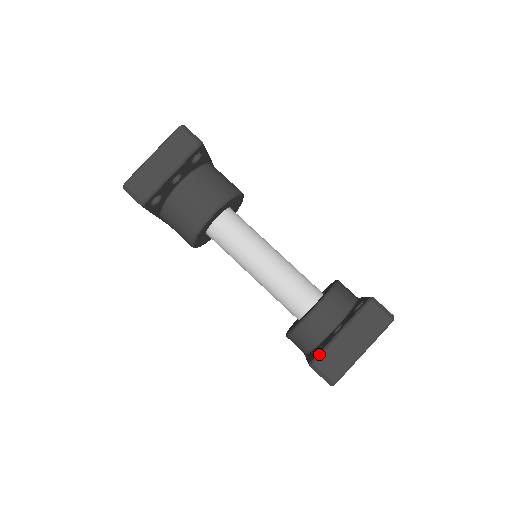
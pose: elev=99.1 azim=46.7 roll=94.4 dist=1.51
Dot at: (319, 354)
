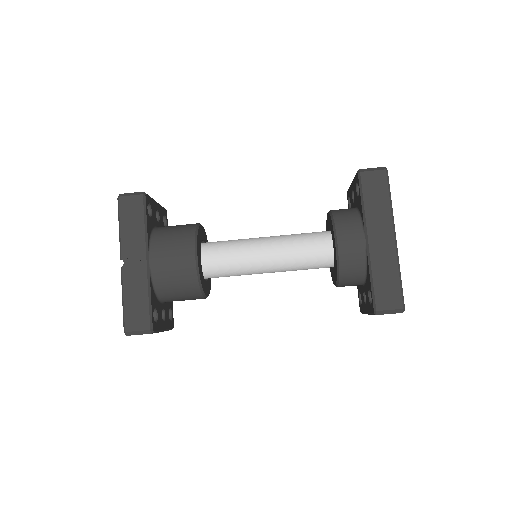
Dot at: occluded
